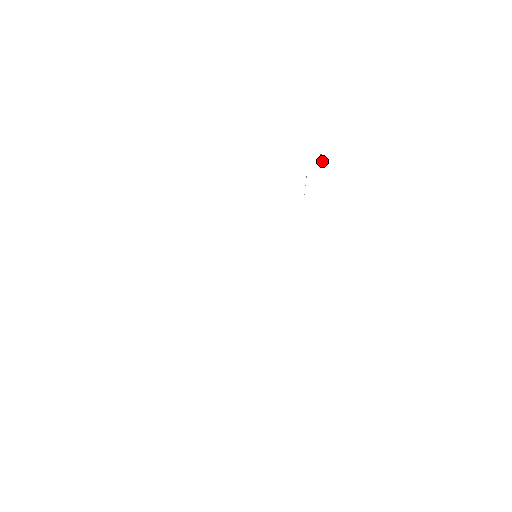
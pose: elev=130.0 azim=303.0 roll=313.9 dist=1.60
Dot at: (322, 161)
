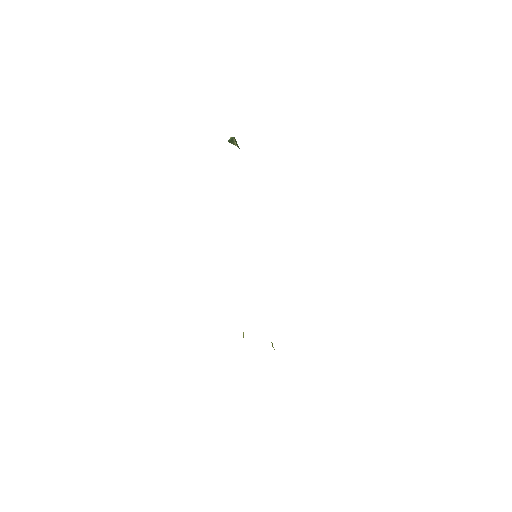
Dot at: occluded
